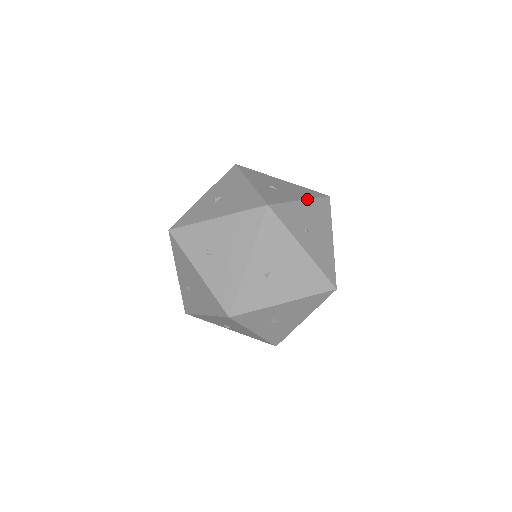
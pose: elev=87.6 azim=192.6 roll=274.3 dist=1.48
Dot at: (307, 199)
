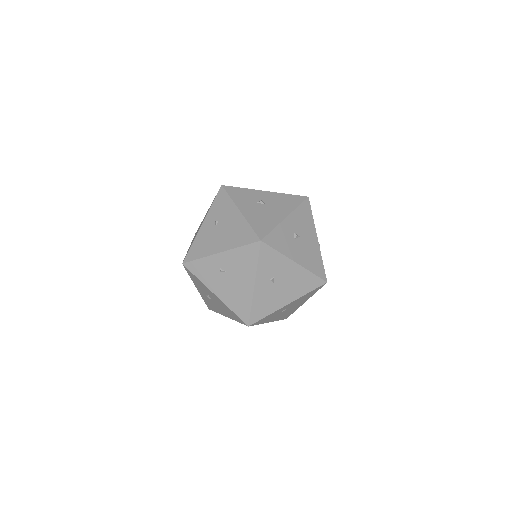
Dot at: (302, 266)
